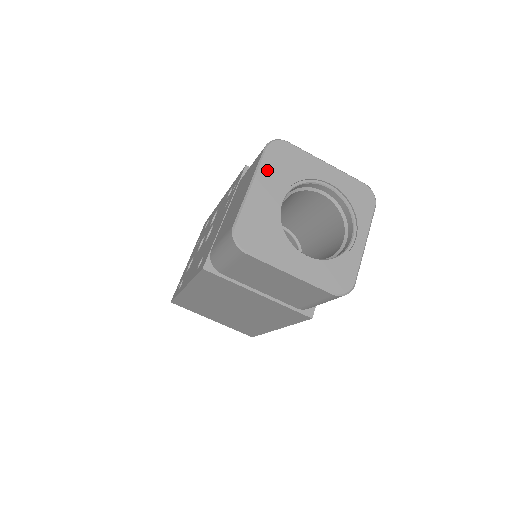
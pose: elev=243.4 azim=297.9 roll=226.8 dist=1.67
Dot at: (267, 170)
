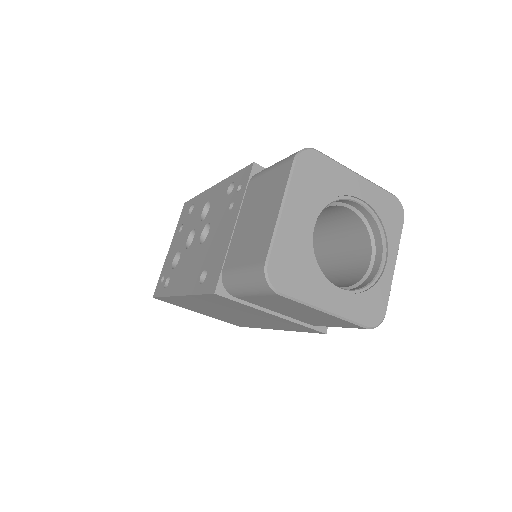
Dot at: (298, 189)
